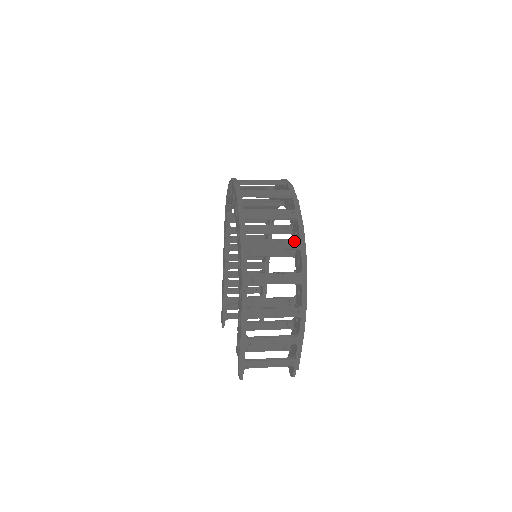
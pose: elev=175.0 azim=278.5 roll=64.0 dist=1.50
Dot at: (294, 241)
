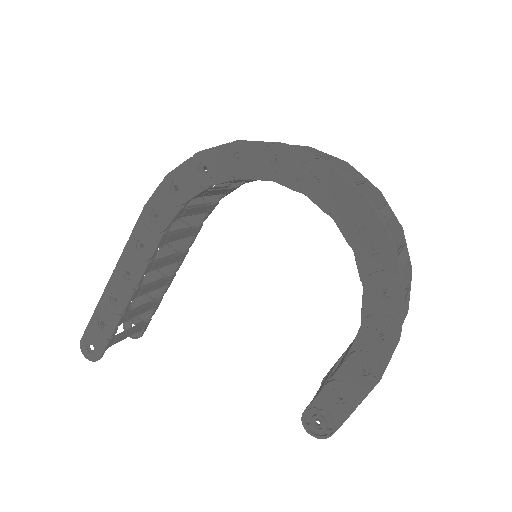
Dot at: (406, 248)
